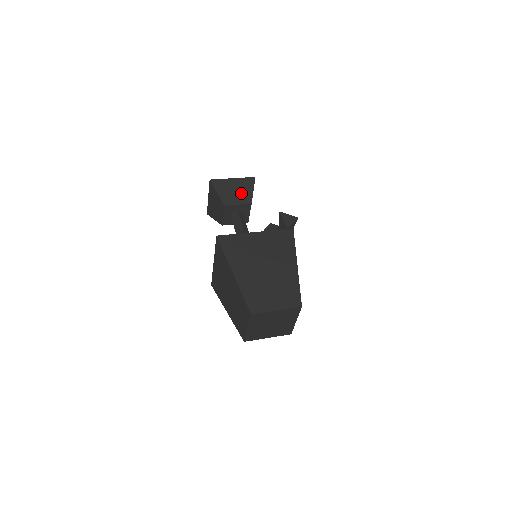
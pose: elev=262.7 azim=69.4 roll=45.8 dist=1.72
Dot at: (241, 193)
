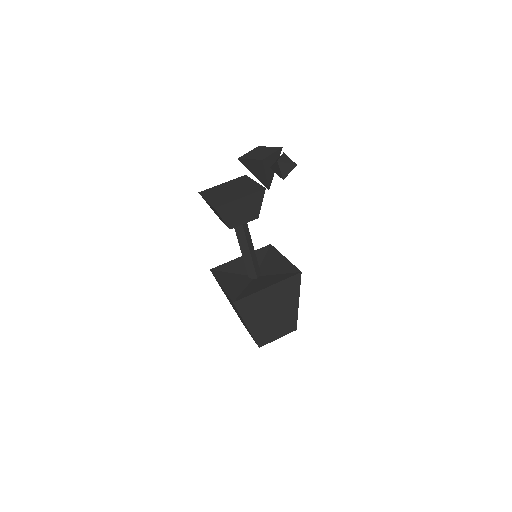
Dot at: (248, 211)
